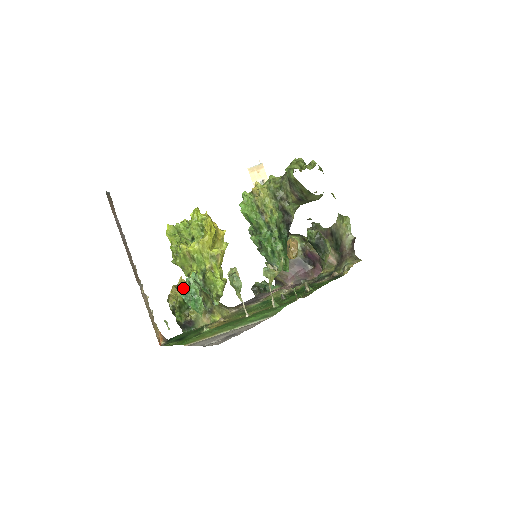
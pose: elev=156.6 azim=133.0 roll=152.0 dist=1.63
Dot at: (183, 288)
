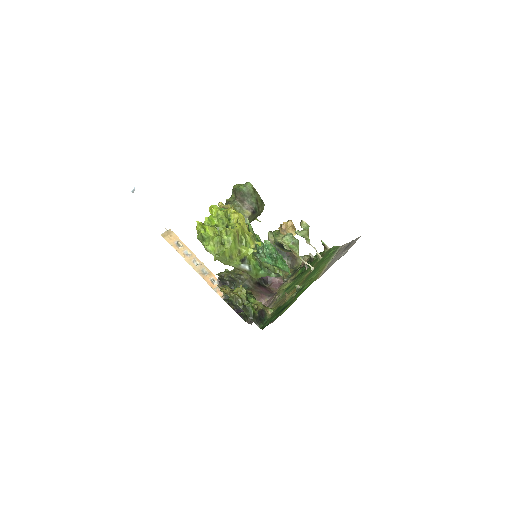
Dot at: (260, 256)
